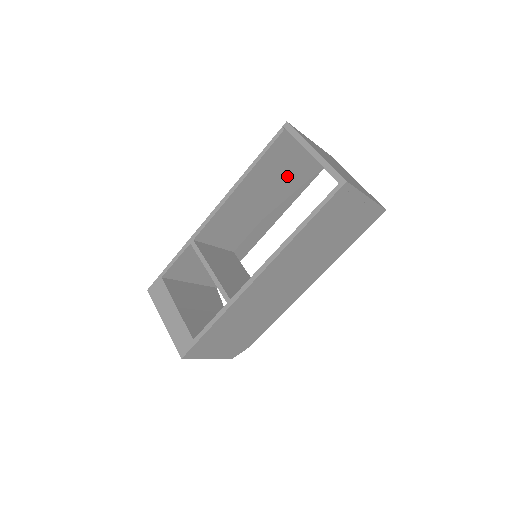
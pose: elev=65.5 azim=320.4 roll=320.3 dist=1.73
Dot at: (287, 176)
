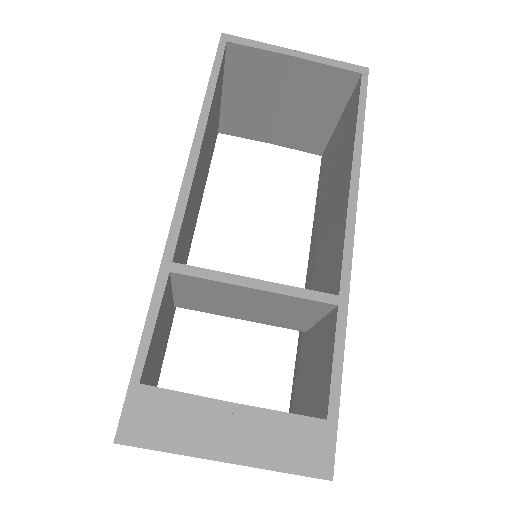
Dot at: occluded
